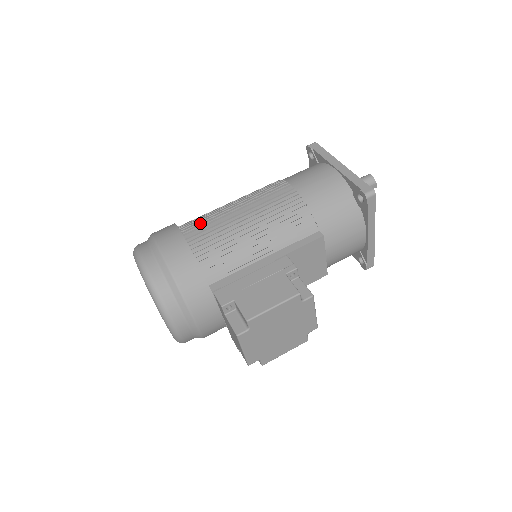
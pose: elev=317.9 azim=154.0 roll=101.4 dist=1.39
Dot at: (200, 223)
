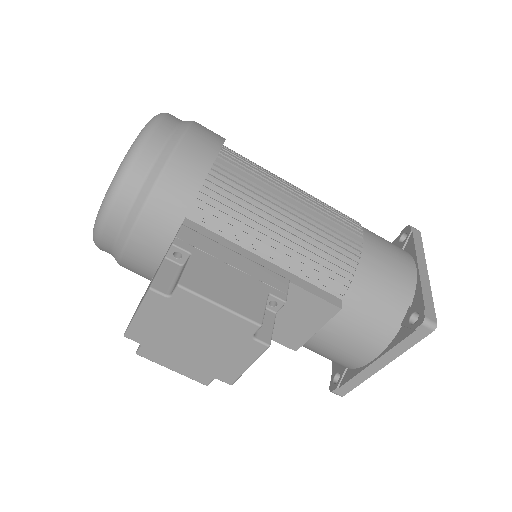
Dot at: (247, 163)
